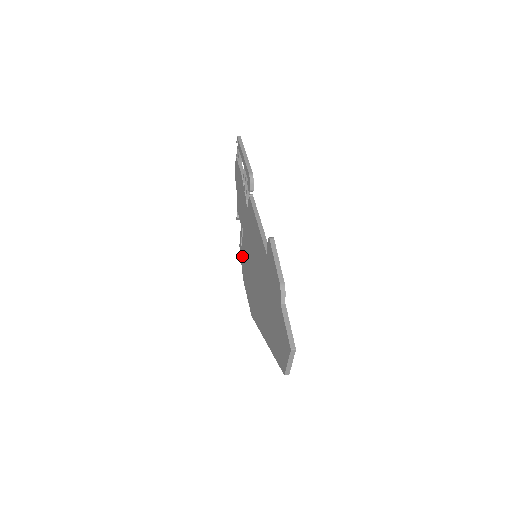
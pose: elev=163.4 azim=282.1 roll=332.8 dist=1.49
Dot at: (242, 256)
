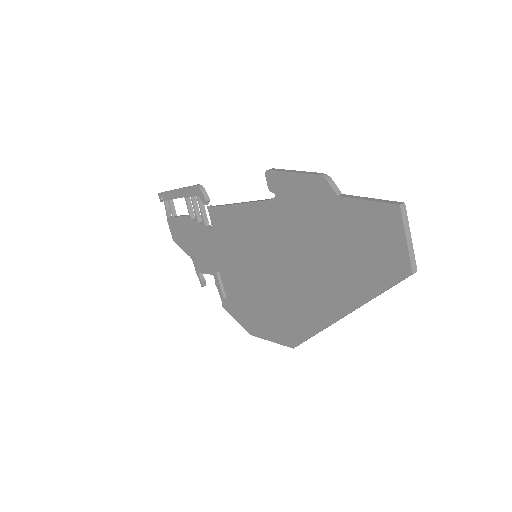
Dot at: (234, 307)
